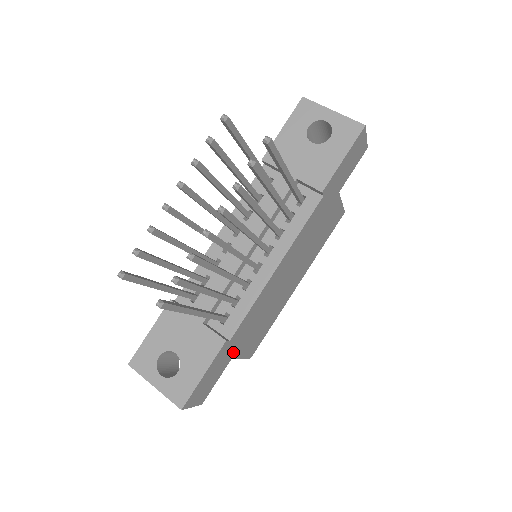
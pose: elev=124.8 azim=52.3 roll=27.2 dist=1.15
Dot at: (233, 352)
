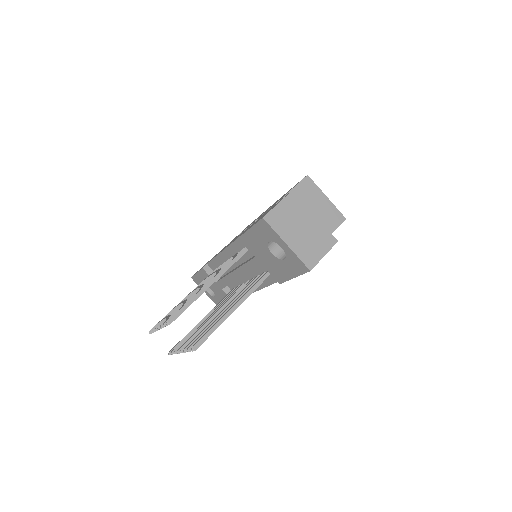
Dot at: occluded
